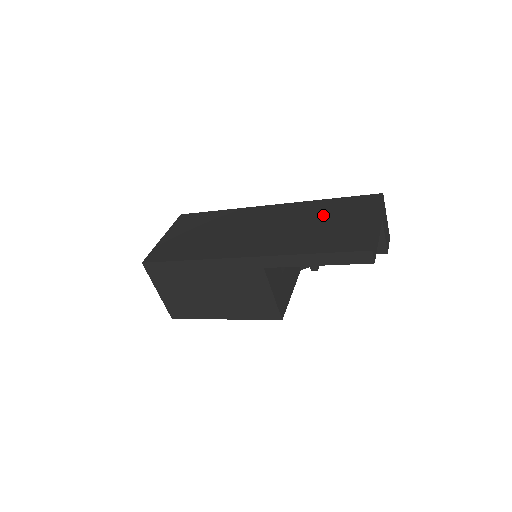
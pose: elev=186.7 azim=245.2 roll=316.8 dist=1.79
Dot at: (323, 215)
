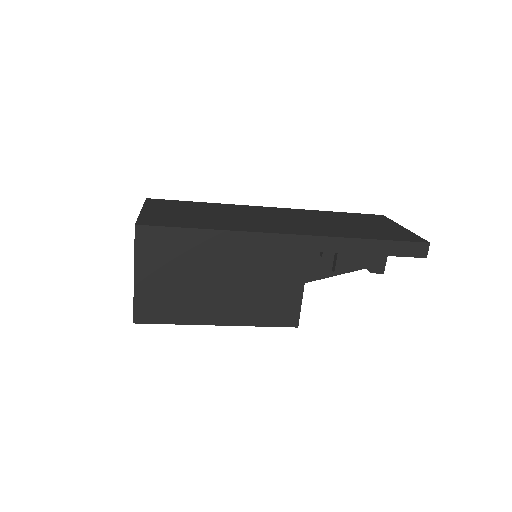
Dot at: (343, 219)
